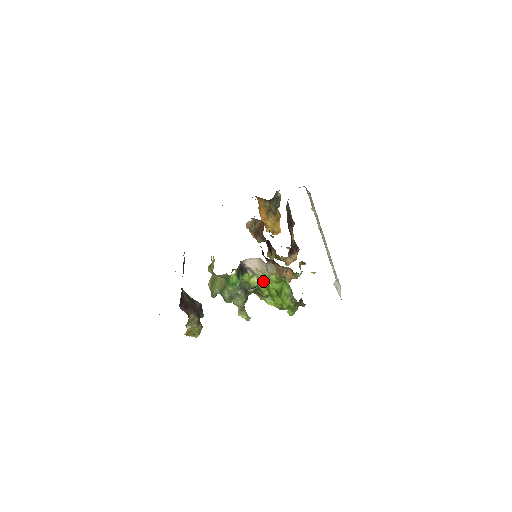
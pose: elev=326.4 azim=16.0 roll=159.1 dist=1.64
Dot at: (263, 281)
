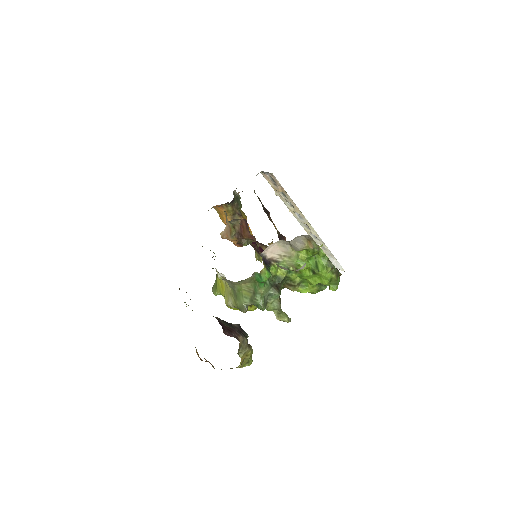
Dot at: (291, 267)
